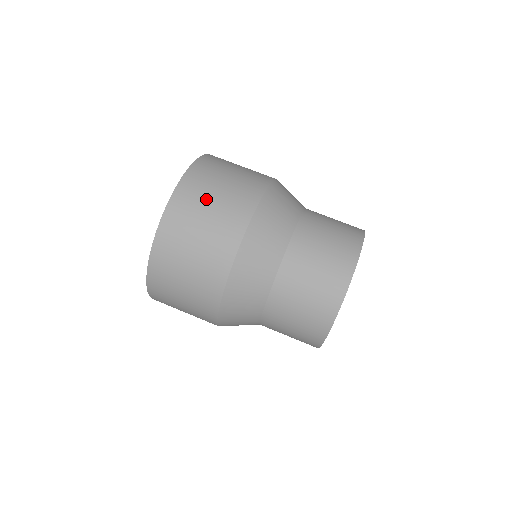
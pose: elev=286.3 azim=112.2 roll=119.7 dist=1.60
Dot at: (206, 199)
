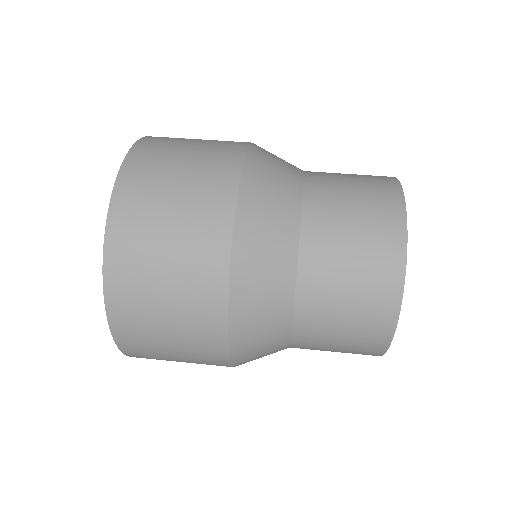
Dot at: occluded
